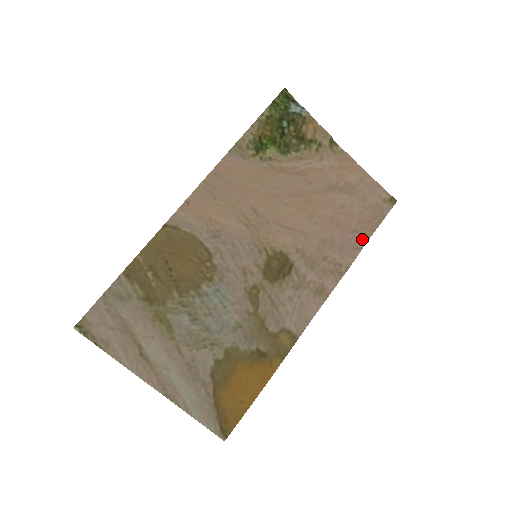
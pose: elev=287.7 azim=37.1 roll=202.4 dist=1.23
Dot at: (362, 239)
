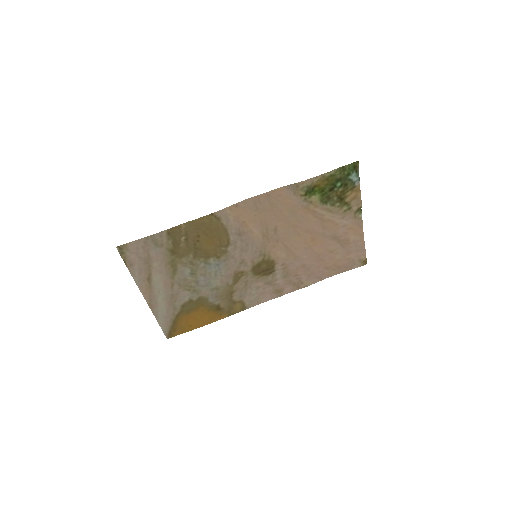
Dot at: (327, 274)
